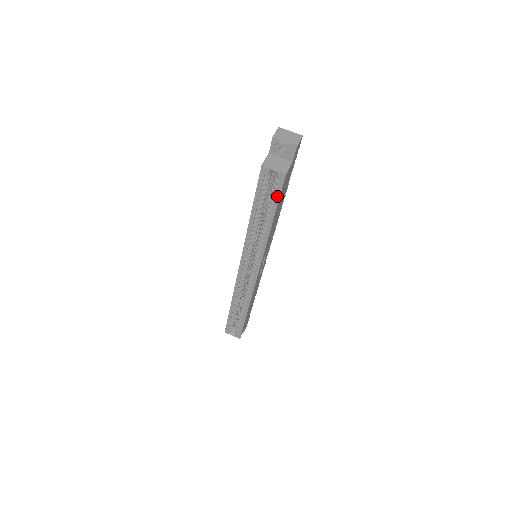
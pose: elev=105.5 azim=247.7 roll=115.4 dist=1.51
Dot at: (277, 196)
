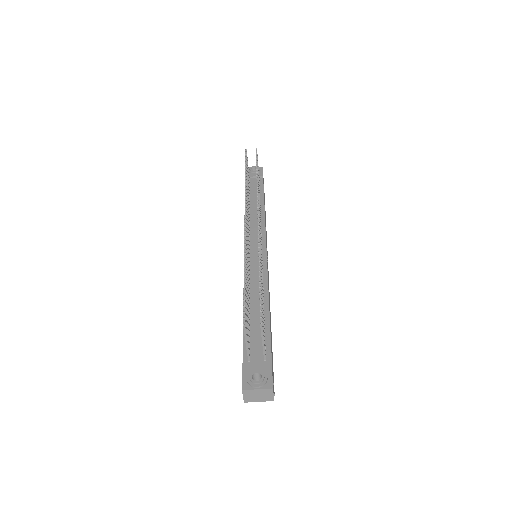
Dot at: occluded
